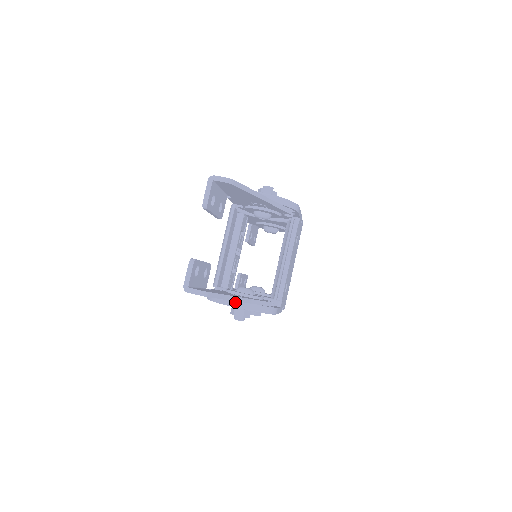
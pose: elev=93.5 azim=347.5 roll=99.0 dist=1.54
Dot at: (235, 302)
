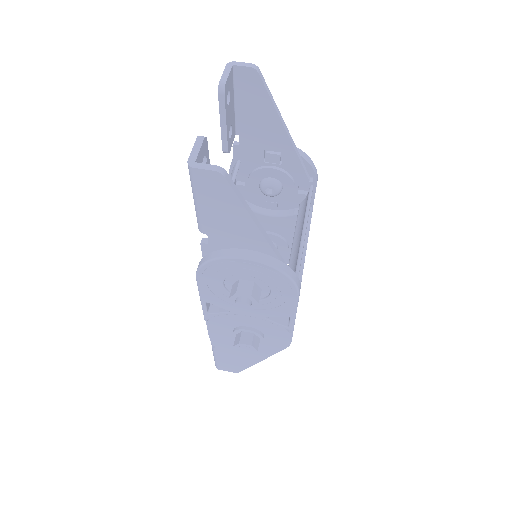
Dot at: (246, 252)
